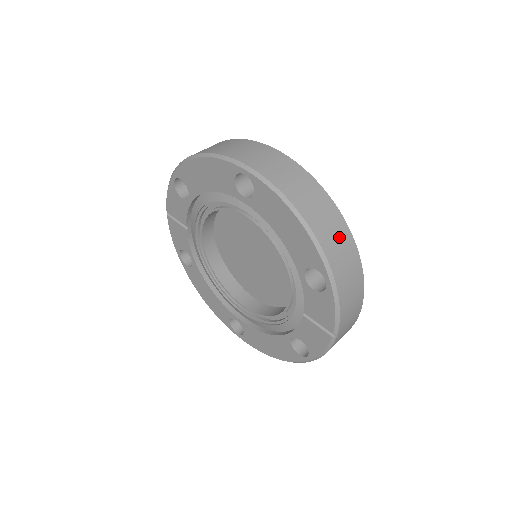
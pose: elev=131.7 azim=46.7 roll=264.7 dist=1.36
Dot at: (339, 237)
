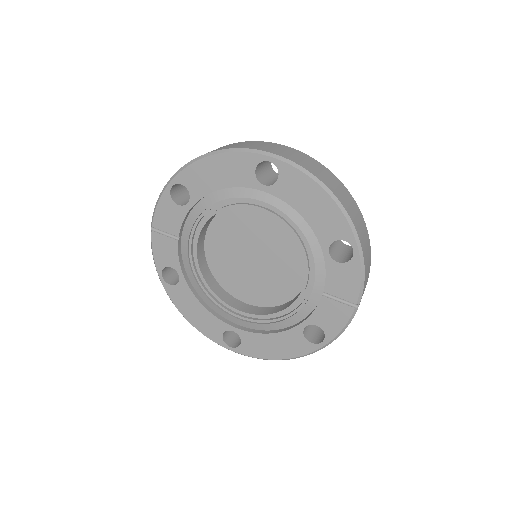
Dot at: (355, 211)
